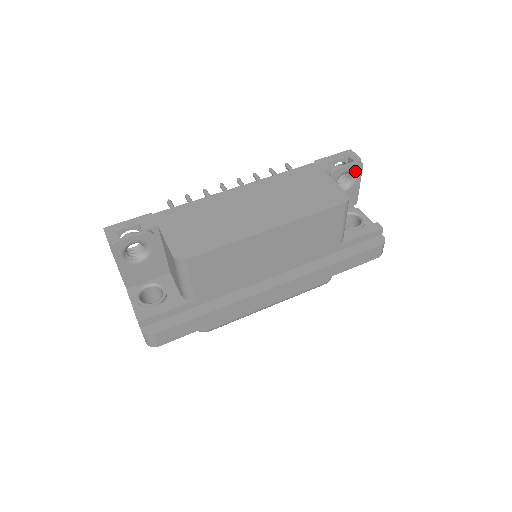
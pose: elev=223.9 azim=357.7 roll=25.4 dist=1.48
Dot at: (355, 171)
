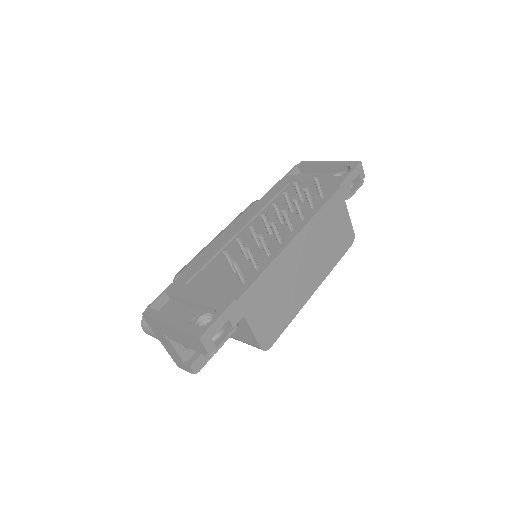
Dot at: occluded
